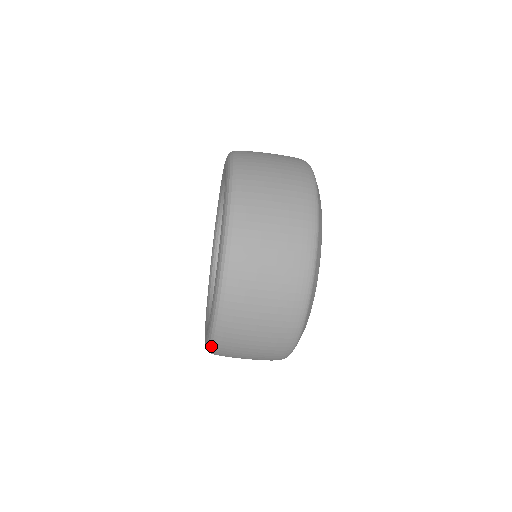
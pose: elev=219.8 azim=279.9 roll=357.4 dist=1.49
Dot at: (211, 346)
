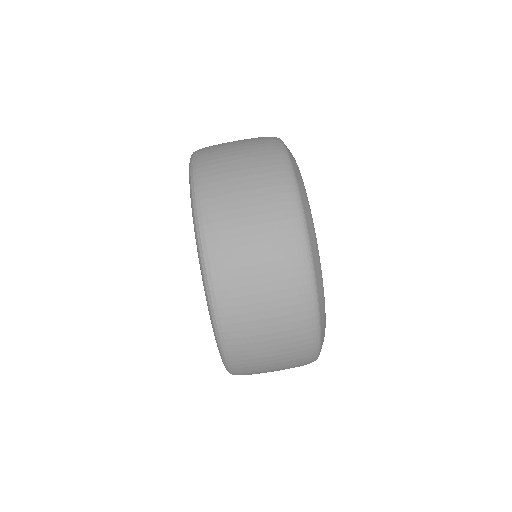
Dot at: (206, 278)
